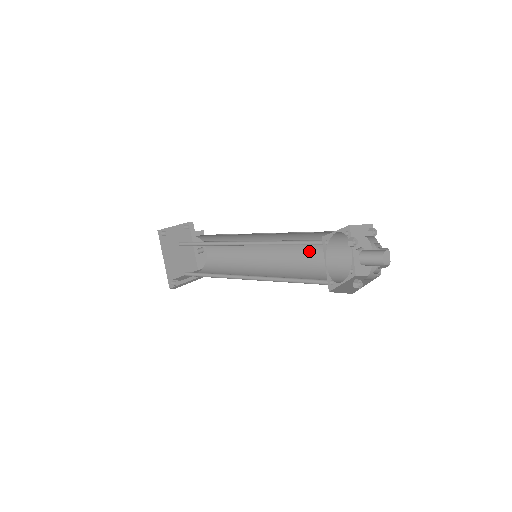
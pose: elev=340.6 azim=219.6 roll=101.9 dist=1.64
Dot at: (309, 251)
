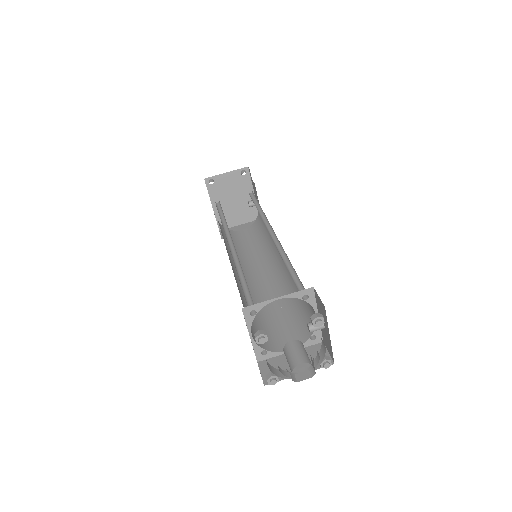
Dot at: occluded
